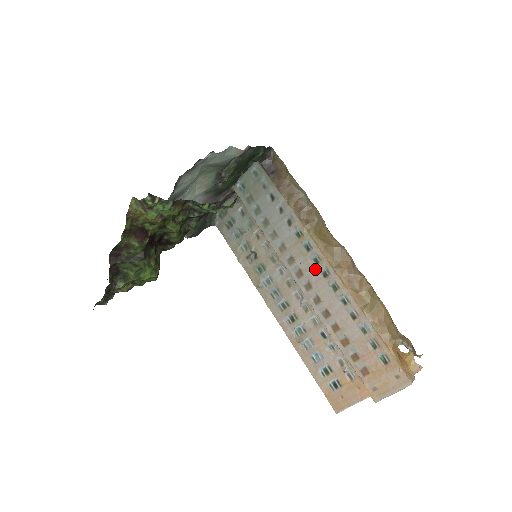
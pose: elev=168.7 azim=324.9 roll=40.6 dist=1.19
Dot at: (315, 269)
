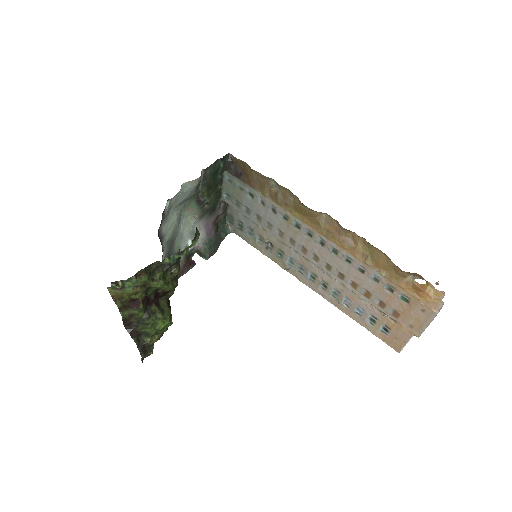
Dot at: (312, 242)
